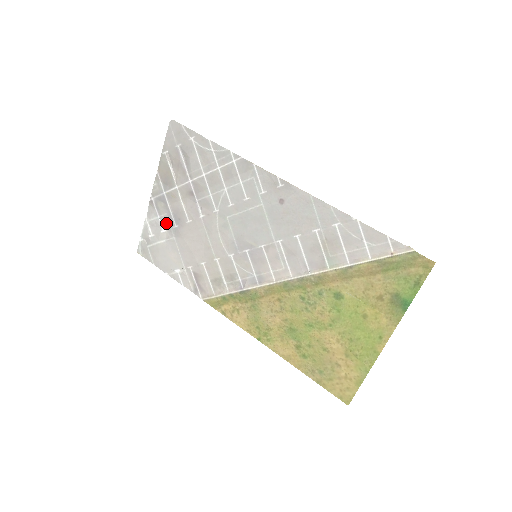
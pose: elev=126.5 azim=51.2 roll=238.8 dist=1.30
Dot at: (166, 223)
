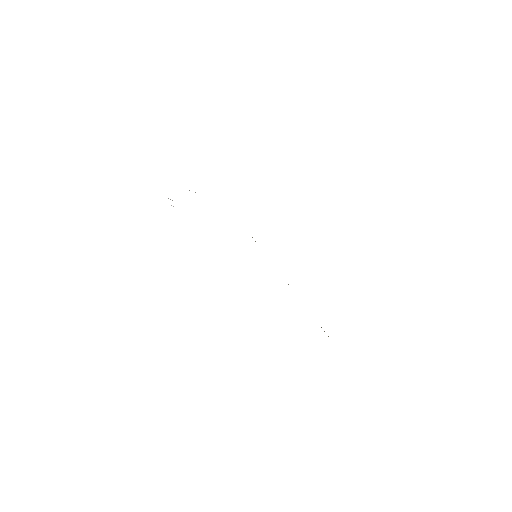
Dot at: occluded
